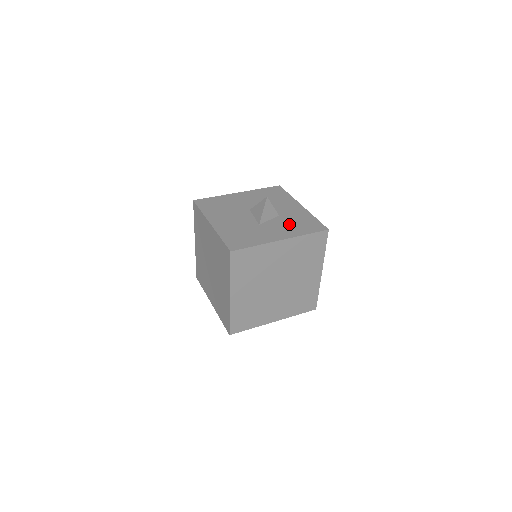
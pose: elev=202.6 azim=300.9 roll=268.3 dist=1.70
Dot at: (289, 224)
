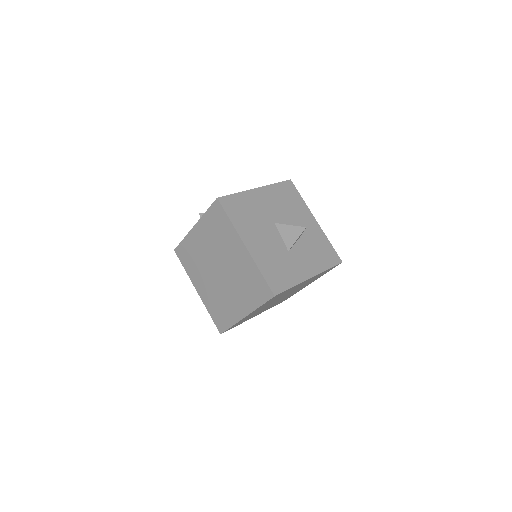
Dot at: (312, 252)
